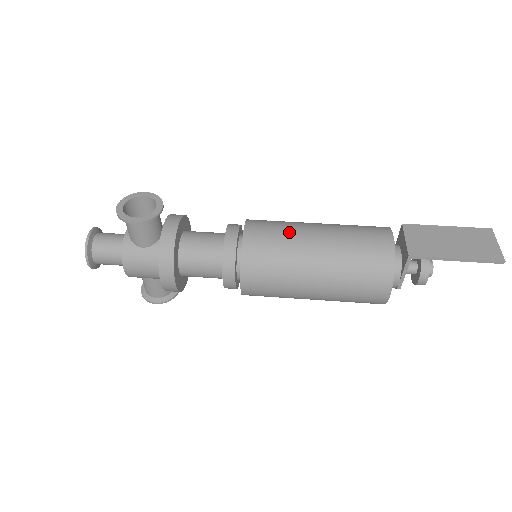
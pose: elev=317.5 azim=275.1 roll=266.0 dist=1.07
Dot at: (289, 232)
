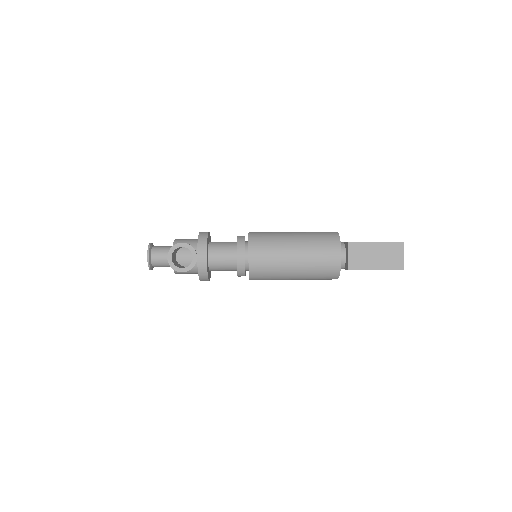
Dot at: (277, 257)
